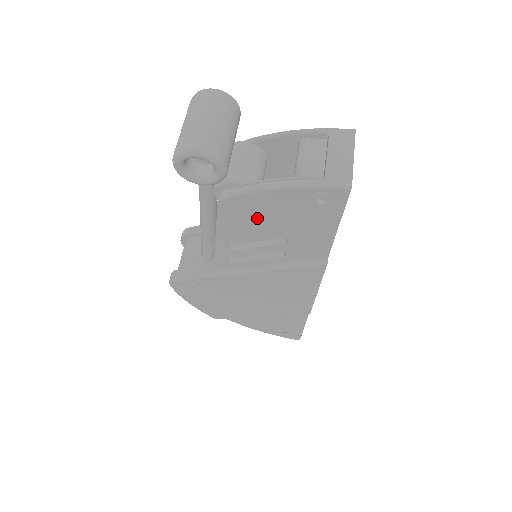
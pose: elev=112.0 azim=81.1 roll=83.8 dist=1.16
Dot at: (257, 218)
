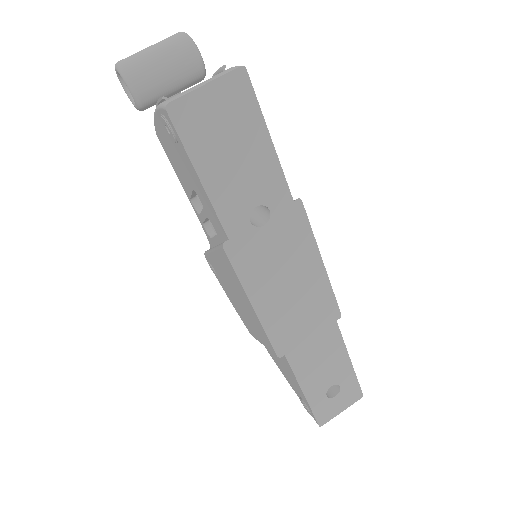
Dot at: (176, 161)
